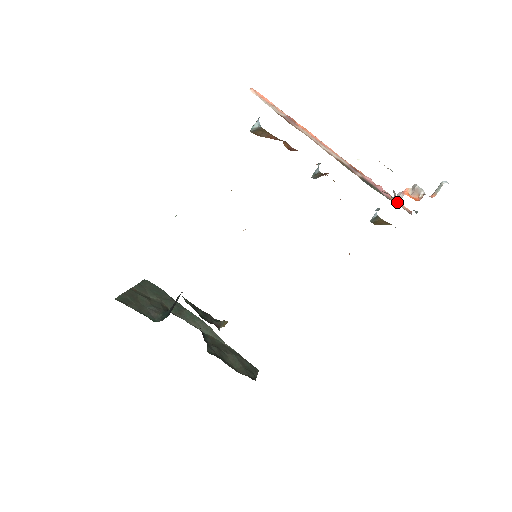
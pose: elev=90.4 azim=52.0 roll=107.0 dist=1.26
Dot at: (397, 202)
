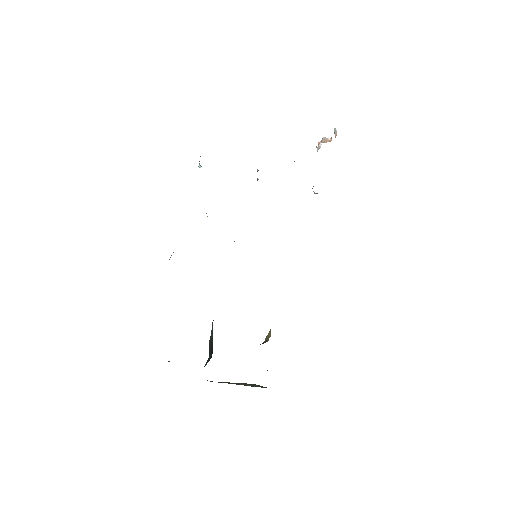
Dot at: occluded
